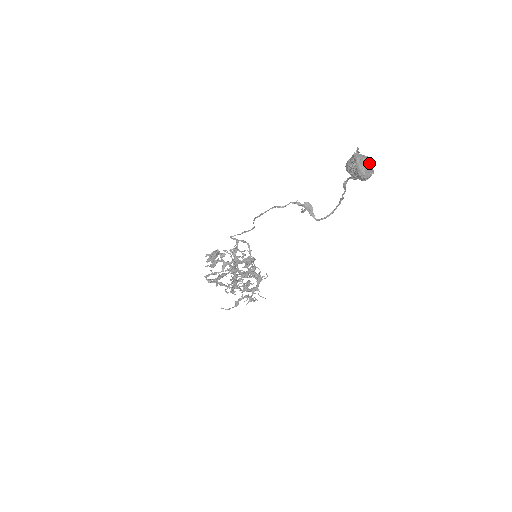
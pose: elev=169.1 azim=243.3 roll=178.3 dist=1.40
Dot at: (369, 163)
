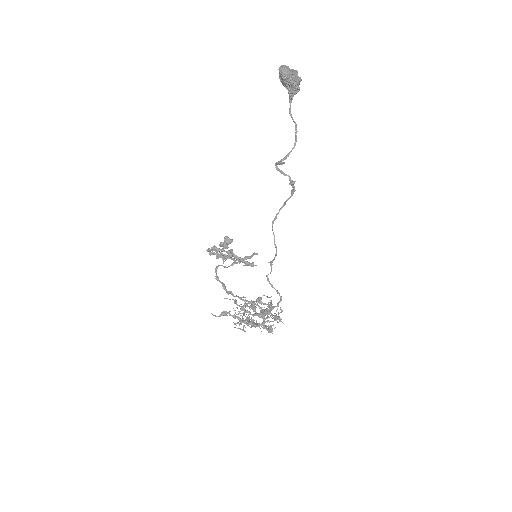
Dot at: (292, 70)
